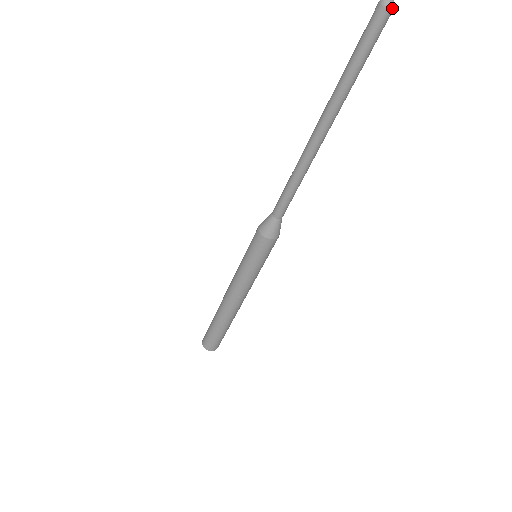
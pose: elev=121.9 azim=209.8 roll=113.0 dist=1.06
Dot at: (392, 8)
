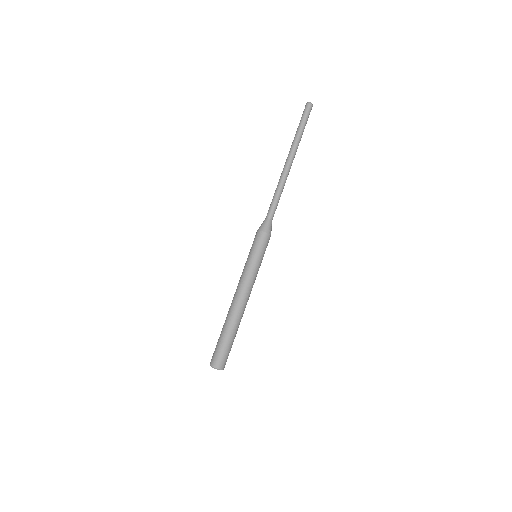
Dot at: (311, 104)
